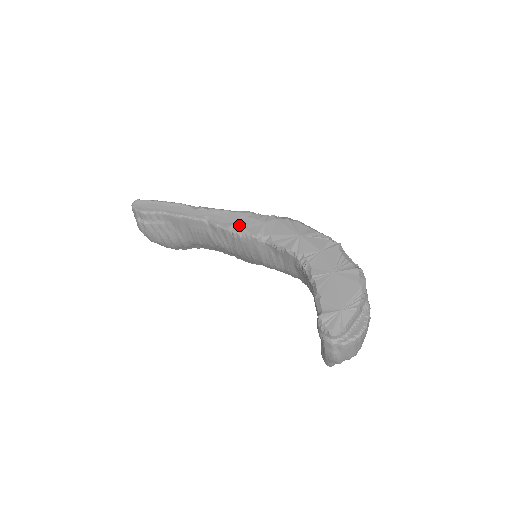
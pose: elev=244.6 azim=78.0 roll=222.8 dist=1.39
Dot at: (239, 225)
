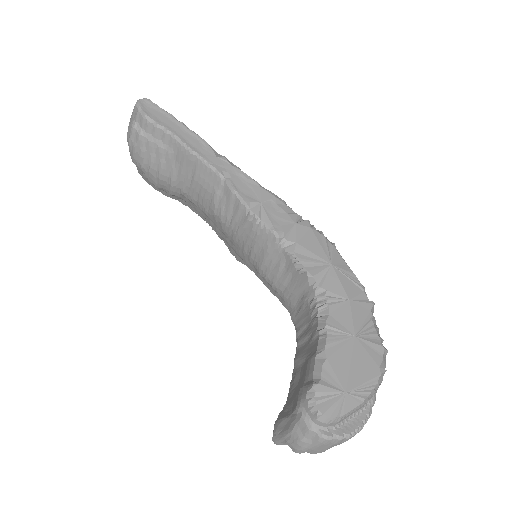
Dot at: (262, 208)
